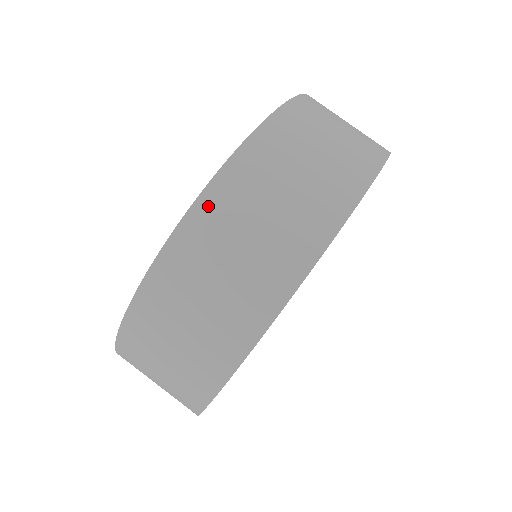
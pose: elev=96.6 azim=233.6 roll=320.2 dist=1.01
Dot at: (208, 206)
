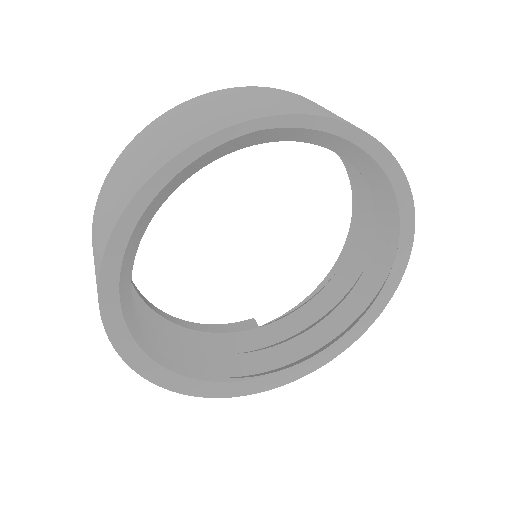
Dot at: occluded
